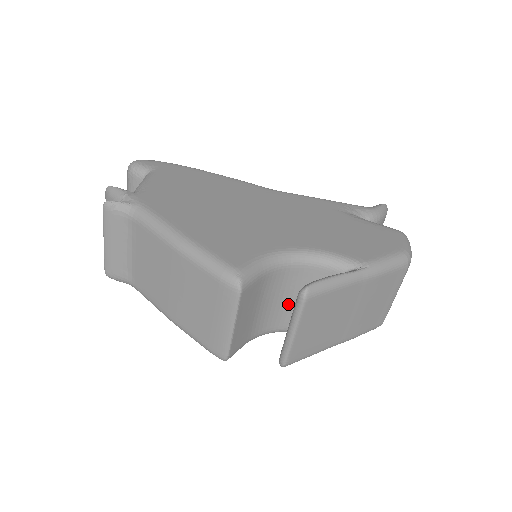
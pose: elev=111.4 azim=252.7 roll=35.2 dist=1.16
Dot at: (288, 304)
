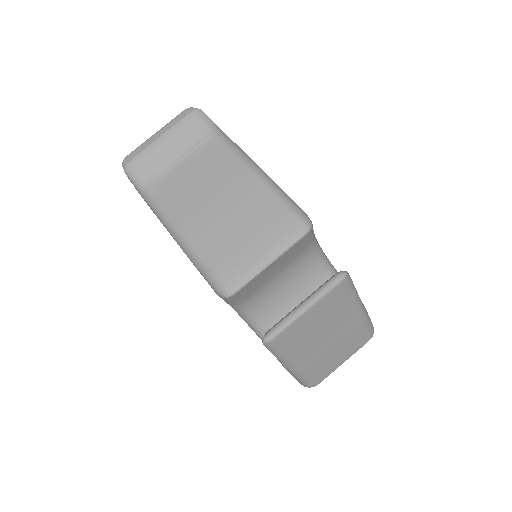
Dot at: (286, 298)
